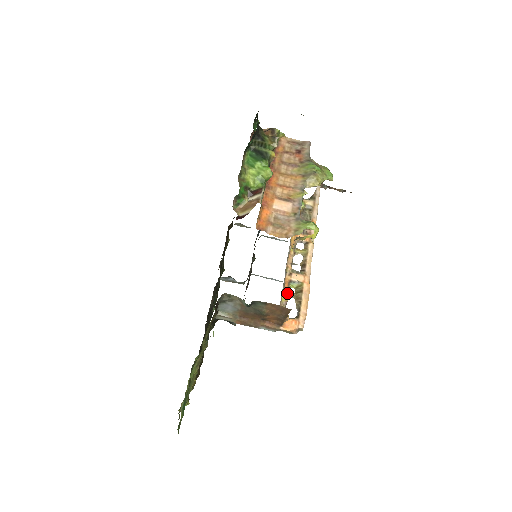
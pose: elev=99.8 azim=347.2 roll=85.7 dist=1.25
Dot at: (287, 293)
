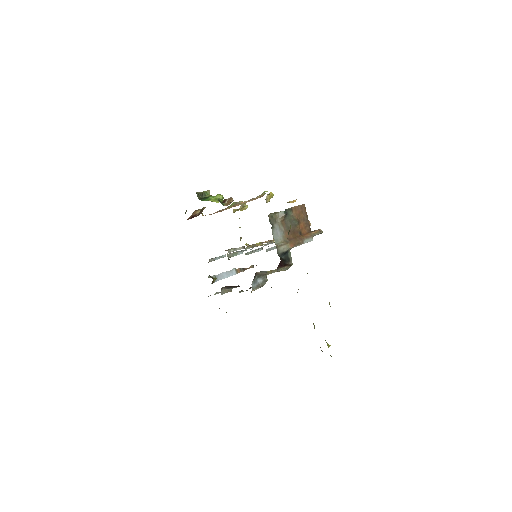
Dot at: occluded
